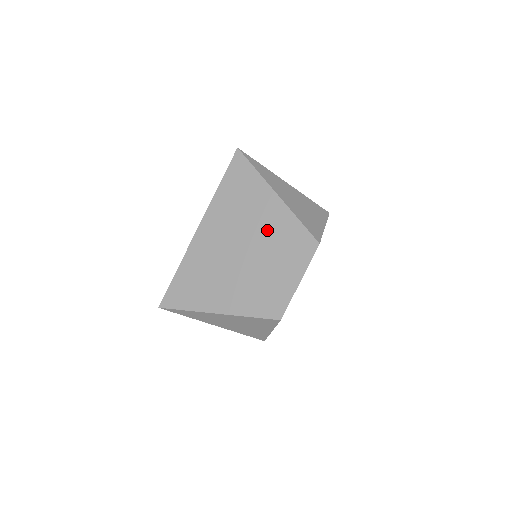
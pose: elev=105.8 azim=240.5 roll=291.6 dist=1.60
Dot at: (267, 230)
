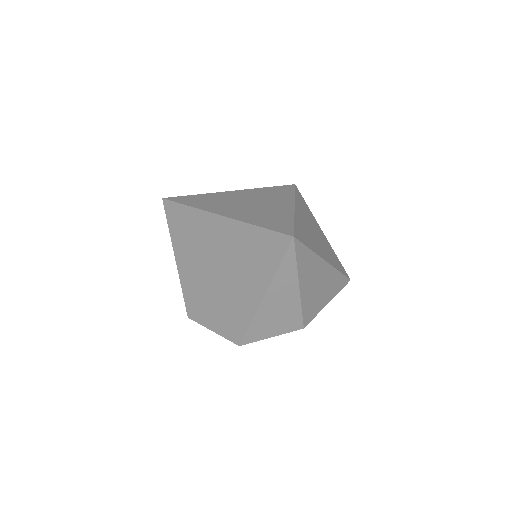
Dot at: (236, 292)
